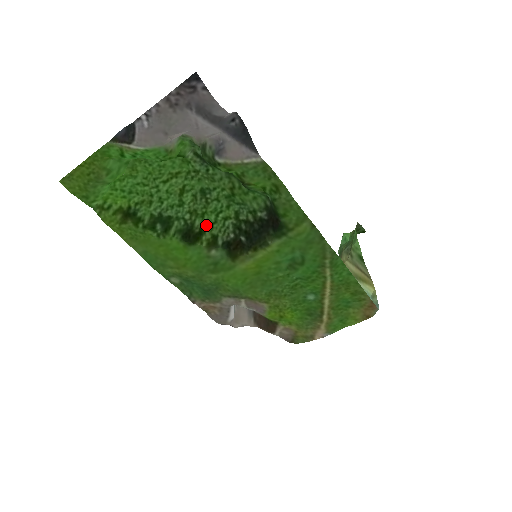
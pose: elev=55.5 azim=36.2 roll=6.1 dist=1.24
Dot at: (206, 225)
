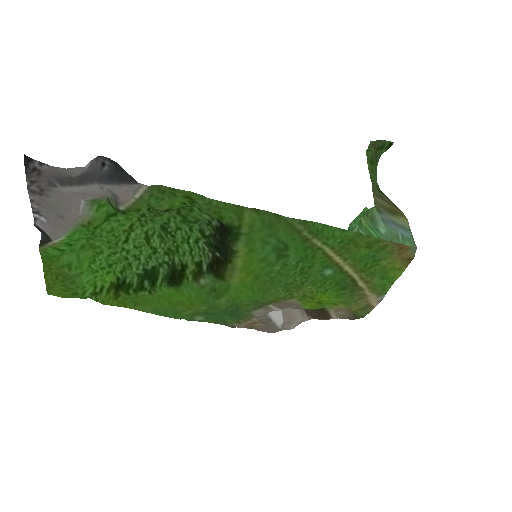
Dot at: (184, 258)
